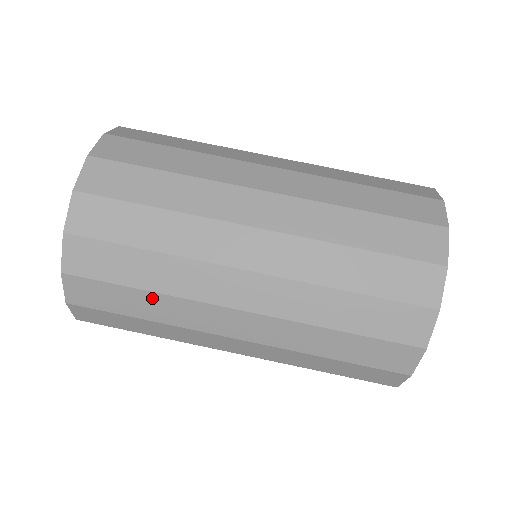
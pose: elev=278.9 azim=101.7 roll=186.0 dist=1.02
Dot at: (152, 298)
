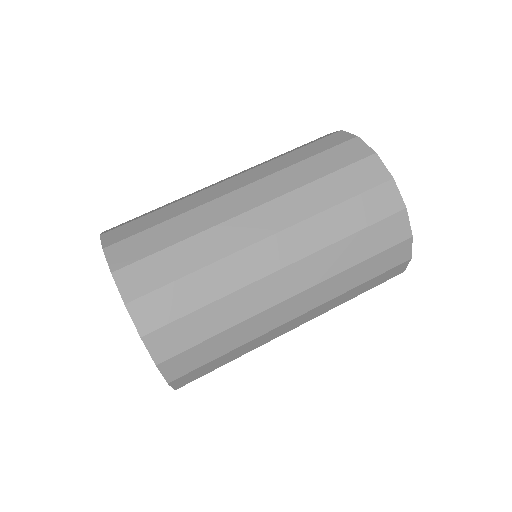
Dot at: (217, 307)
